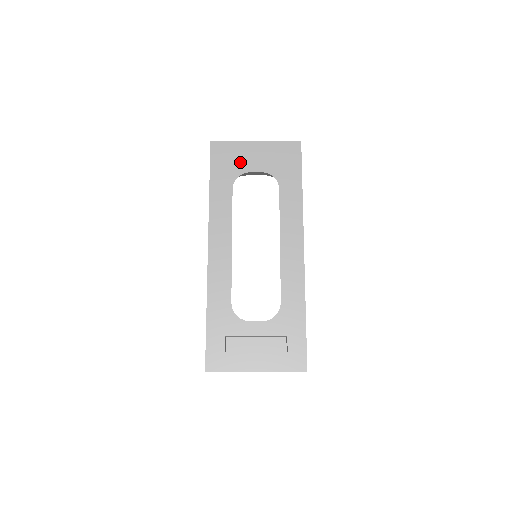
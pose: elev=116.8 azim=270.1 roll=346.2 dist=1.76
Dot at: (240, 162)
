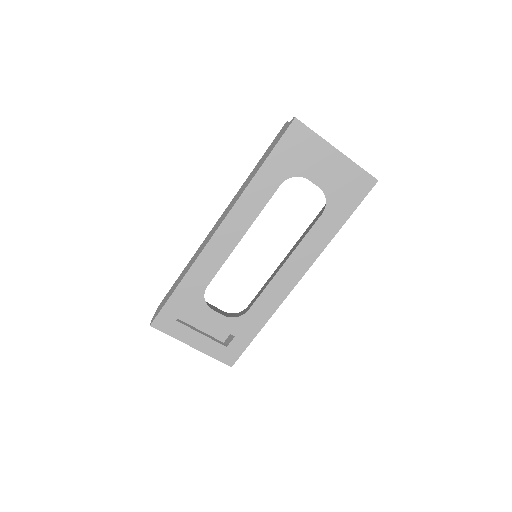
Dot at: (307, 162)
